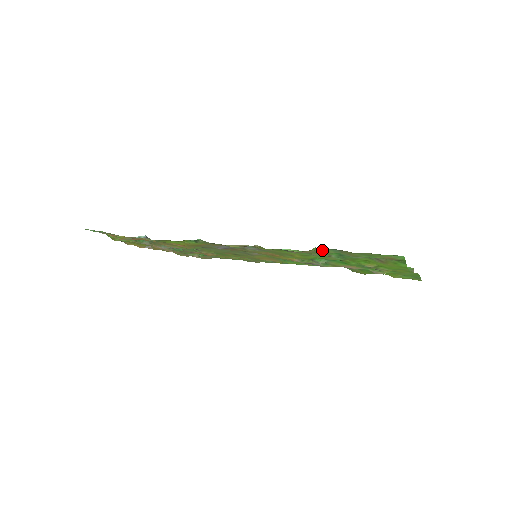
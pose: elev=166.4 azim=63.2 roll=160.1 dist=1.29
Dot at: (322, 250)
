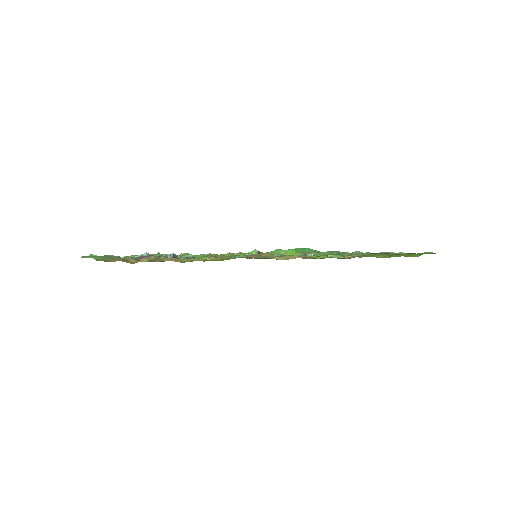
Dot at: (368, 254)
